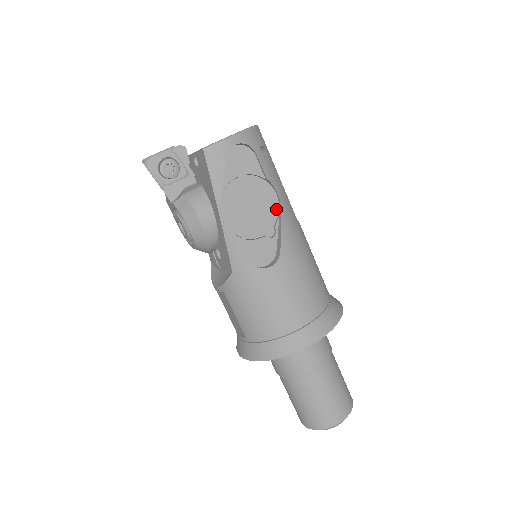
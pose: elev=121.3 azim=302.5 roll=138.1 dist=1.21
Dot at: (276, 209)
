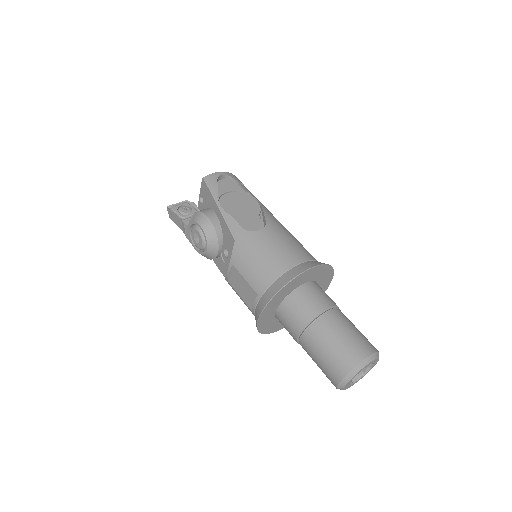
Dot at: (258, 208)
